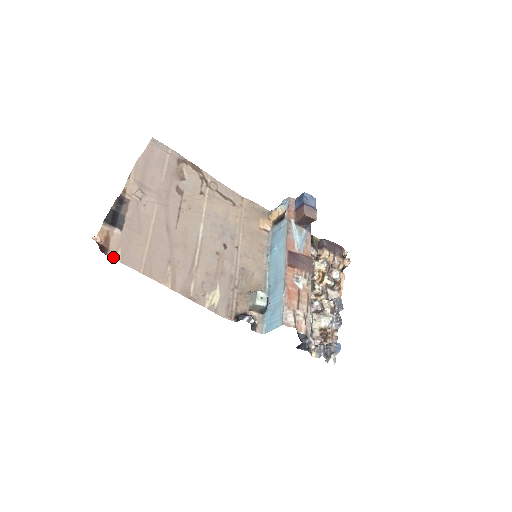
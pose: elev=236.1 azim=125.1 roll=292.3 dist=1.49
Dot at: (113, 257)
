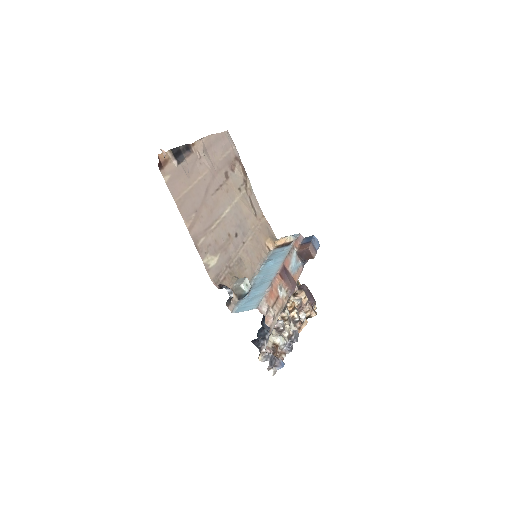
Dot at: (163, 175)
